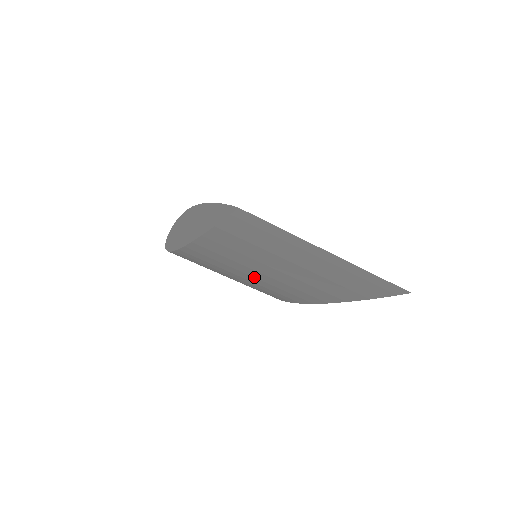
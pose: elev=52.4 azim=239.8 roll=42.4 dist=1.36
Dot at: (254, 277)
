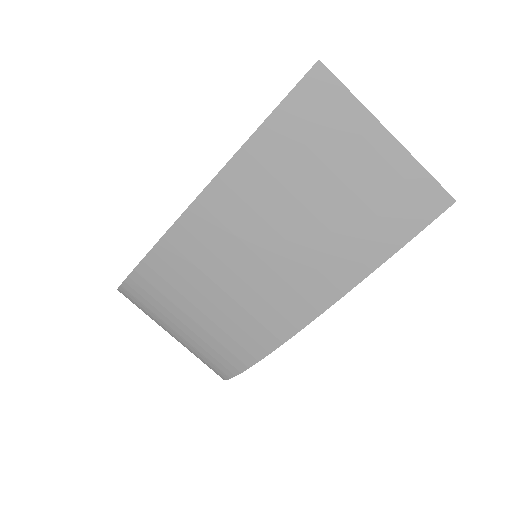
Dot at: (262, 259)
